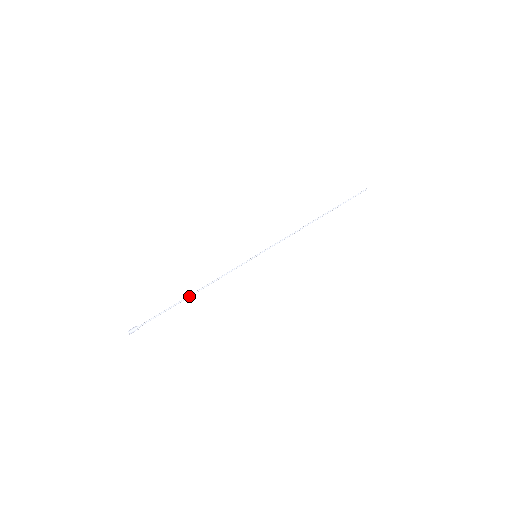
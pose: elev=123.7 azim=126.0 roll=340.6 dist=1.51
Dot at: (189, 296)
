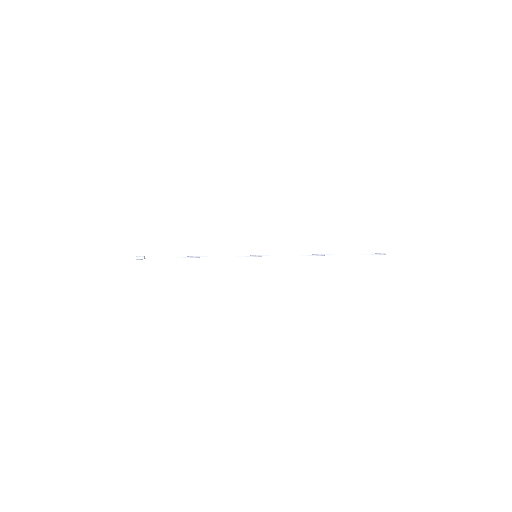
Dot at: occluded
